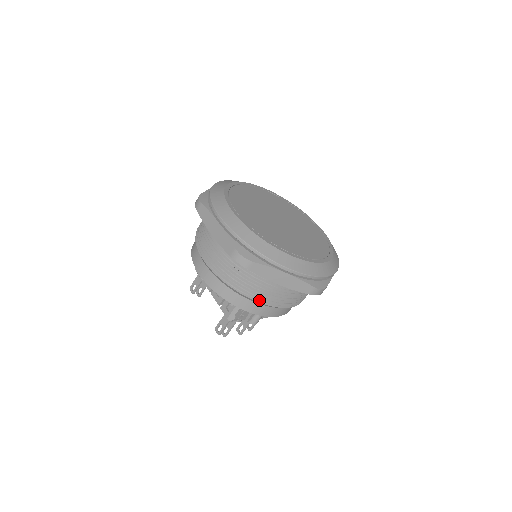
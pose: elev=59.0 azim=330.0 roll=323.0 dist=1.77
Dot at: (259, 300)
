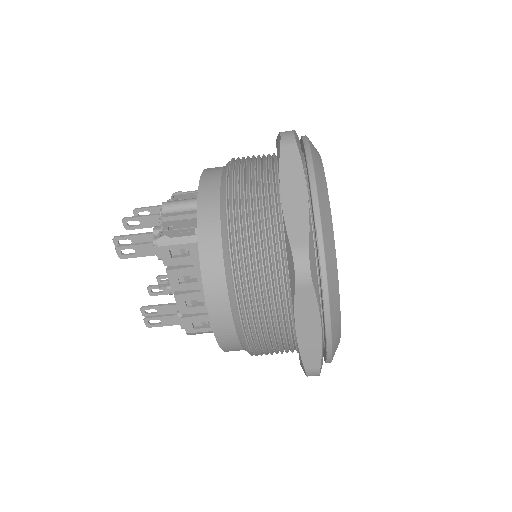
Dot at: occluded
